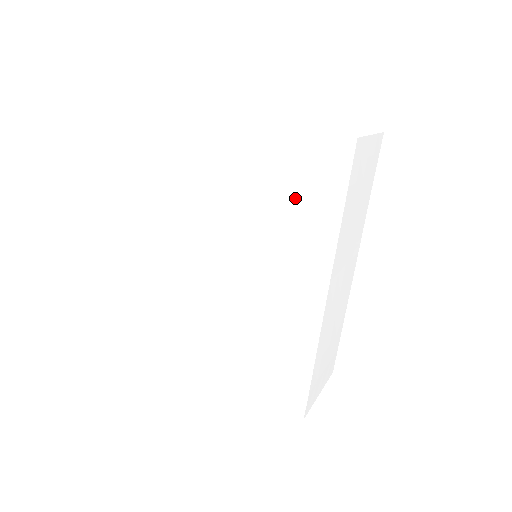
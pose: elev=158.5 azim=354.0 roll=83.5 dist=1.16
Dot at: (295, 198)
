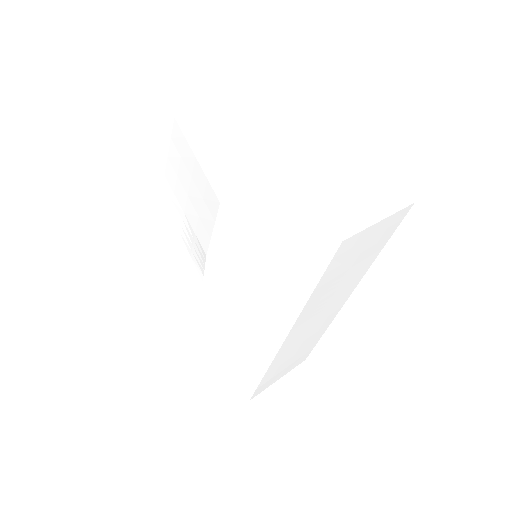
Dot at: (266, 268)
